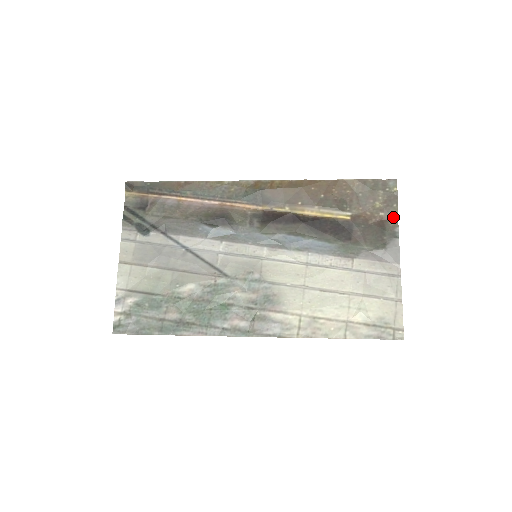
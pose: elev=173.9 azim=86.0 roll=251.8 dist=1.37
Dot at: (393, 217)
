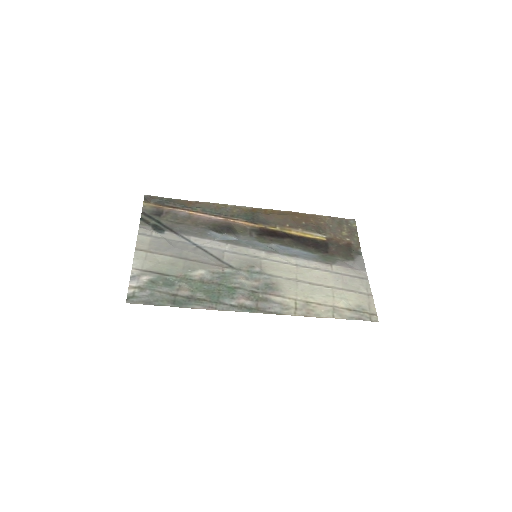
Dot at: (356, 242)
